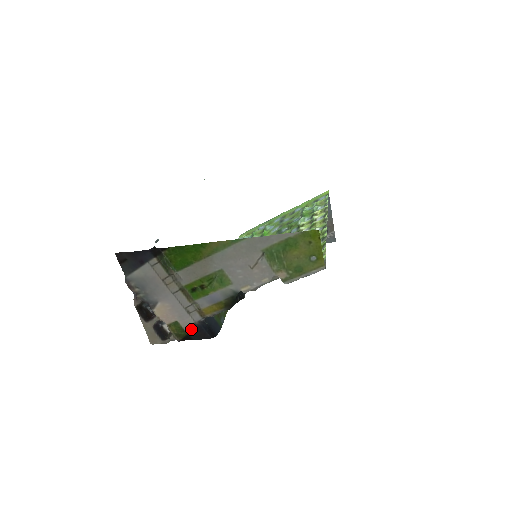
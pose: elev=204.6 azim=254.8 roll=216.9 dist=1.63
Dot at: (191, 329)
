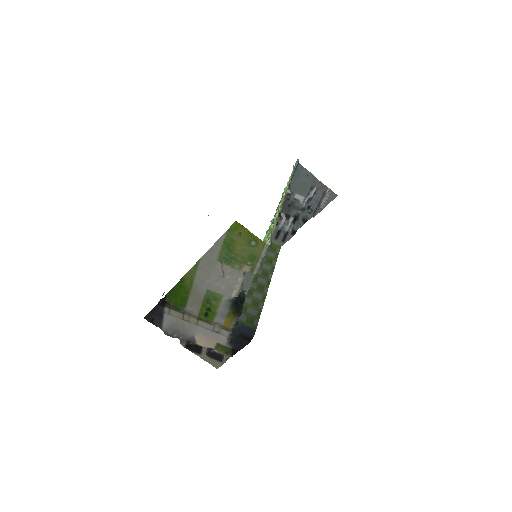
Dot at: (230, 344)
